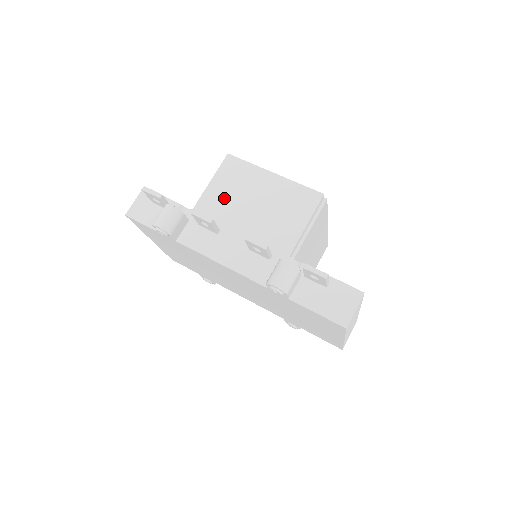
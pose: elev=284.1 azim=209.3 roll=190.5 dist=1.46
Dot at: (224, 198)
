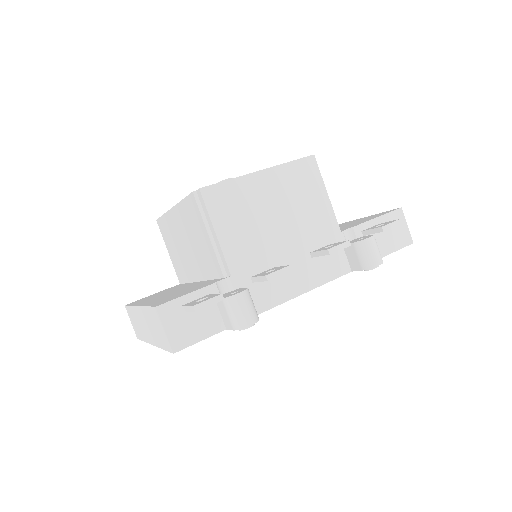
Dot at: (246, 236)
